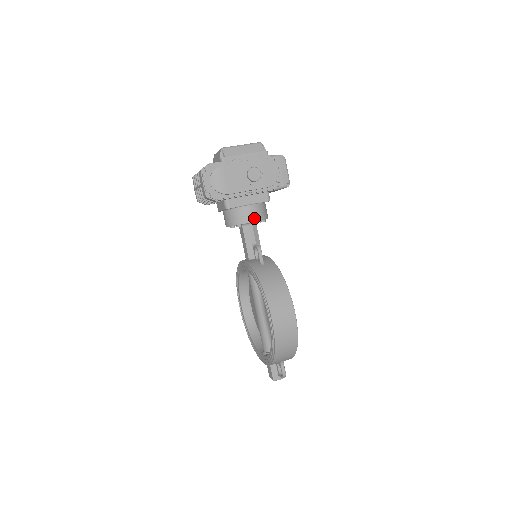
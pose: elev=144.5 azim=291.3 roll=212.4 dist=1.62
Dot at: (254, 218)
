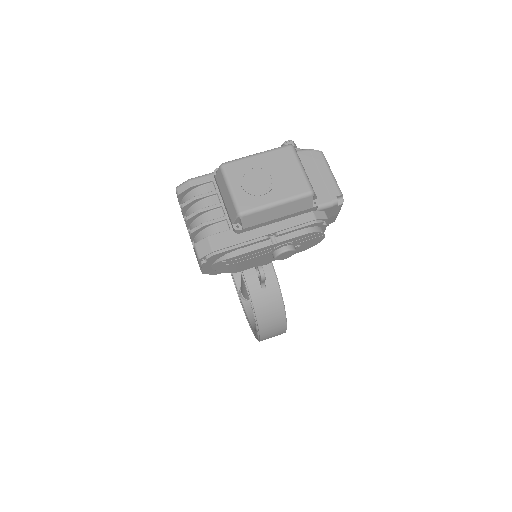
Dot at: (267, 263)
